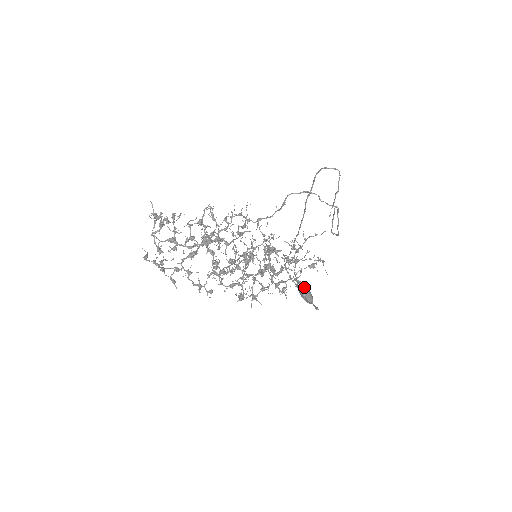
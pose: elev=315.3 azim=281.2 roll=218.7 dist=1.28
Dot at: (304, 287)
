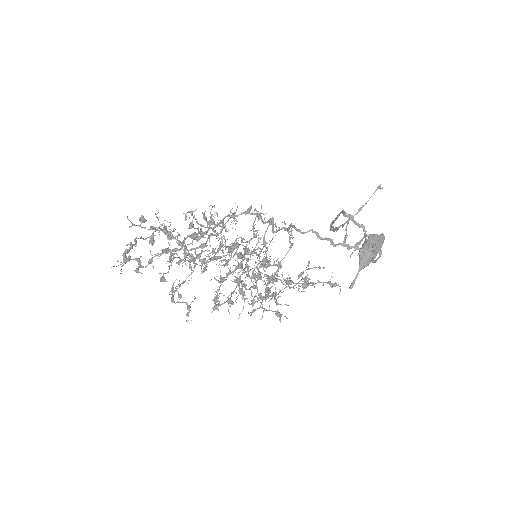
Dot at: occluded
